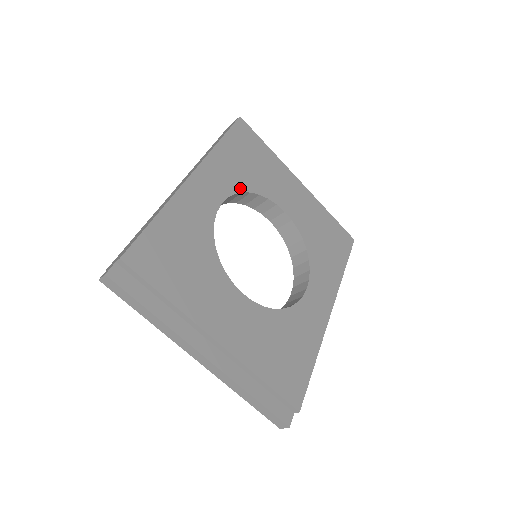
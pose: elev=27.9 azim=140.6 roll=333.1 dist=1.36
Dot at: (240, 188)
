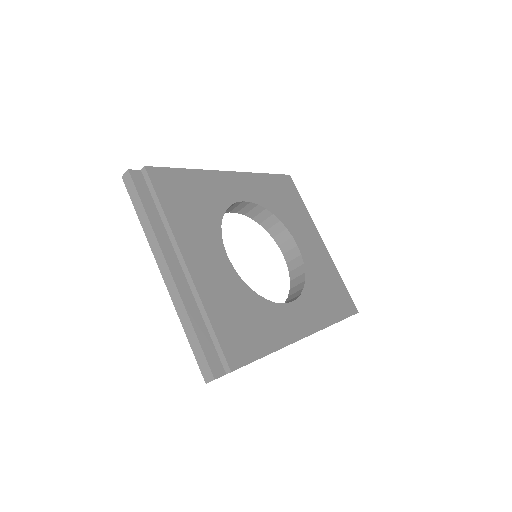
Dot at: (266, 205)
